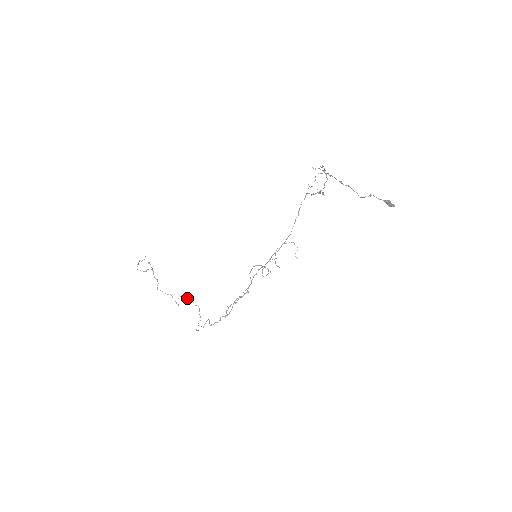
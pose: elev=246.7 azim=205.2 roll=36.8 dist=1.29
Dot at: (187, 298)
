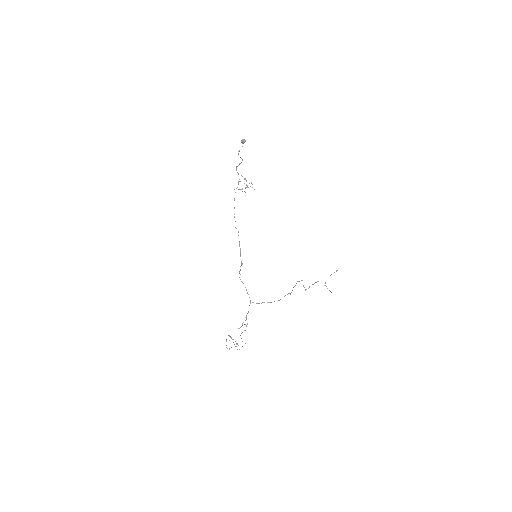
Dot at: occluded
